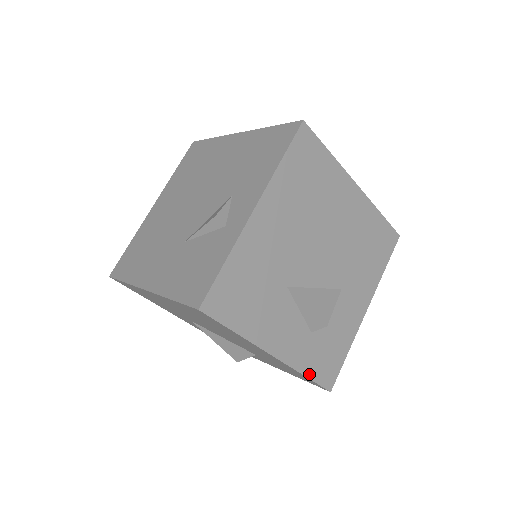
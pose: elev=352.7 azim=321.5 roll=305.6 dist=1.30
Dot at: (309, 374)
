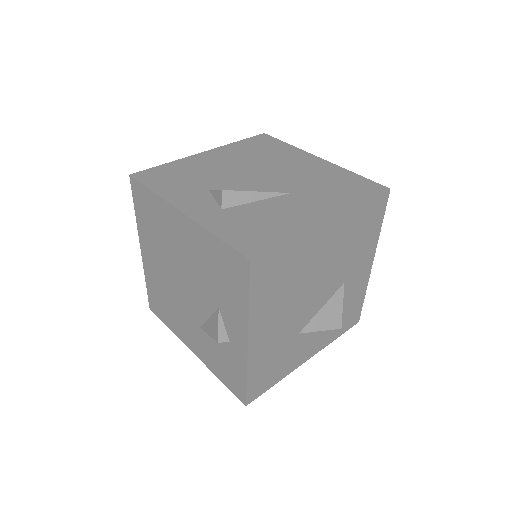
Dot at: (338, 335)
